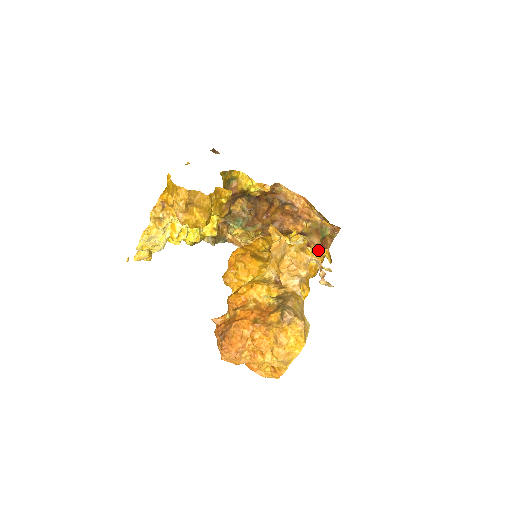
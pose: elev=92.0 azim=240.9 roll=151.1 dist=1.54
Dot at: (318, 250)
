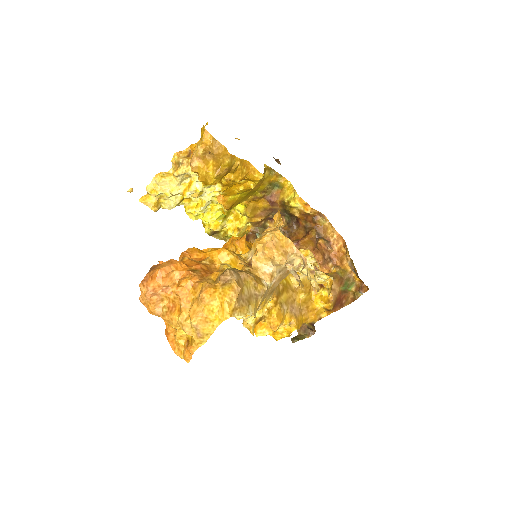
Dot at: (320, 271)
